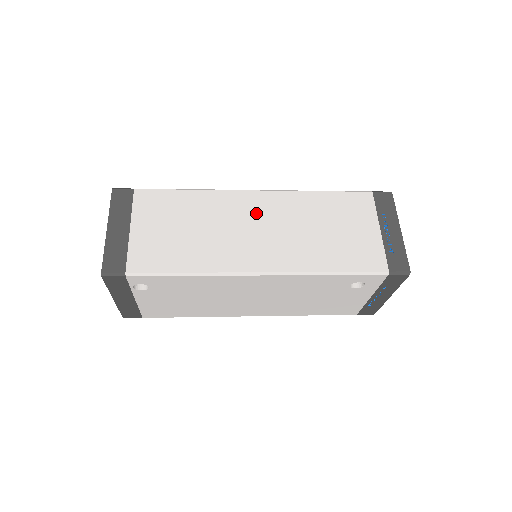
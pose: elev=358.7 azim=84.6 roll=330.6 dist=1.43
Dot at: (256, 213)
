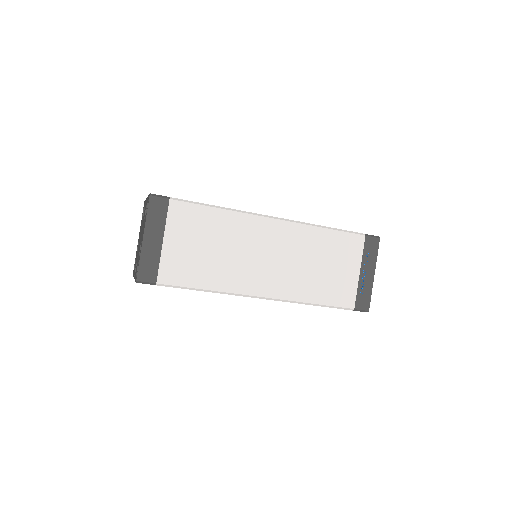
Dot at: (270, 242)
